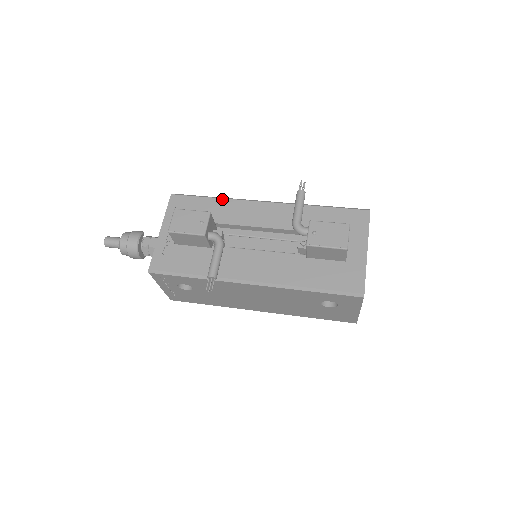
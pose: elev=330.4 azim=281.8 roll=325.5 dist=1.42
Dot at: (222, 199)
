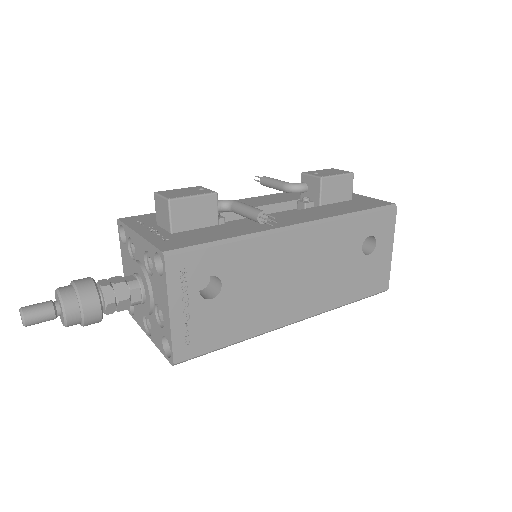
Dot at: occluded
